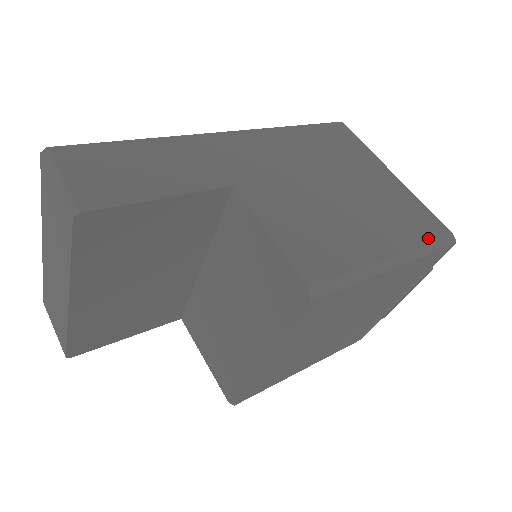
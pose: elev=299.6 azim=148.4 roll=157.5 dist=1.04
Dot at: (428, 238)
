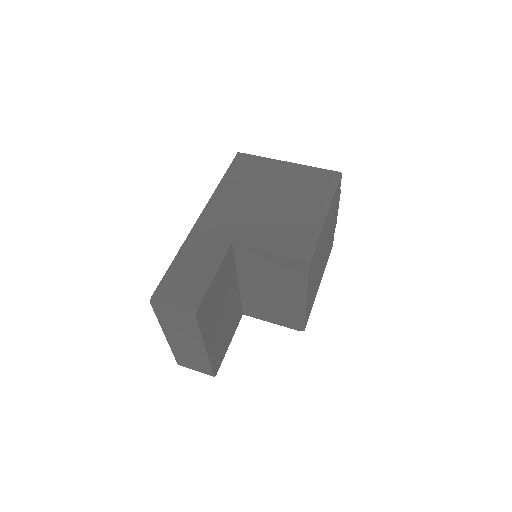
Dot at: (329, 186)
